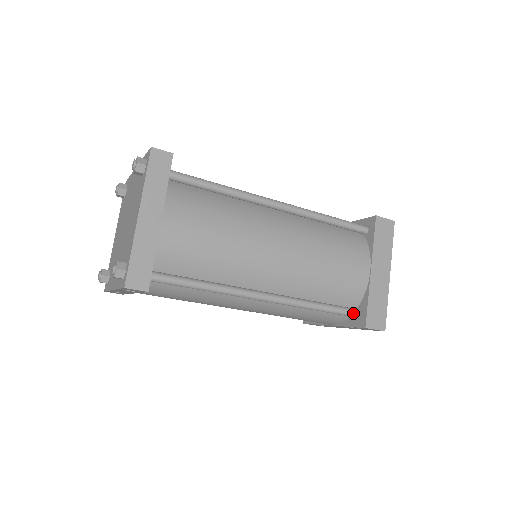
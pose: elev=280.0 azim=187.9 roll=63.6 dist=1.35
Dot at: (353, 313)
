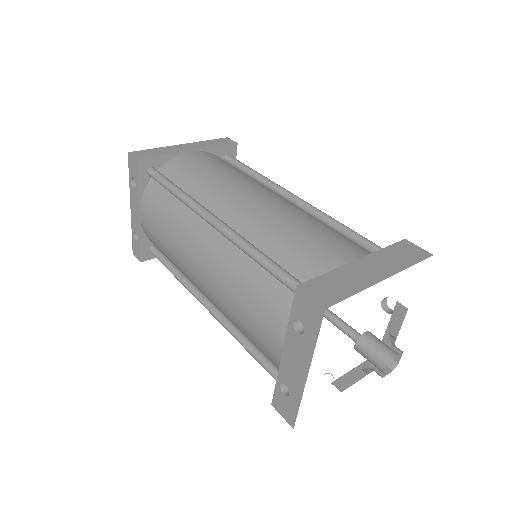
Dot at: occluded
